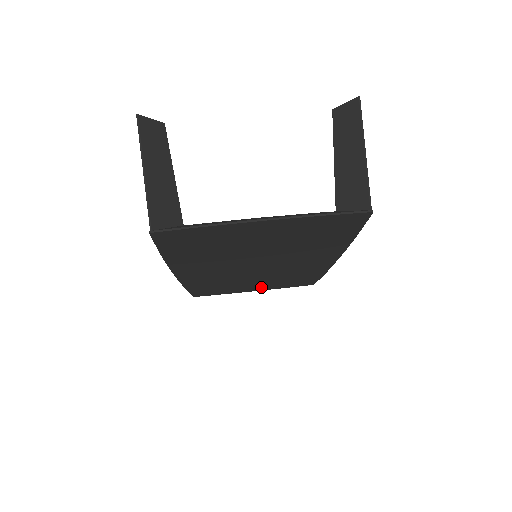
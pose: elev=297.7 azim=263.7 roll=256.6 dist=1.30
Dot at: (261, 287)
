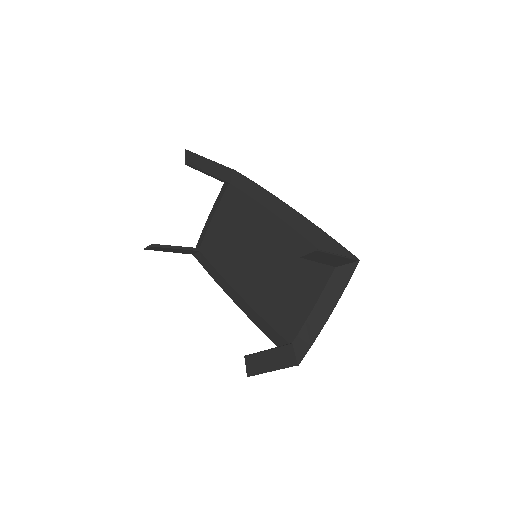
Dot at: occluded
